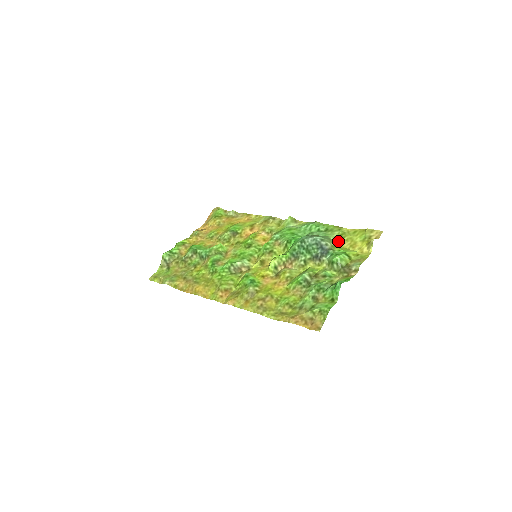
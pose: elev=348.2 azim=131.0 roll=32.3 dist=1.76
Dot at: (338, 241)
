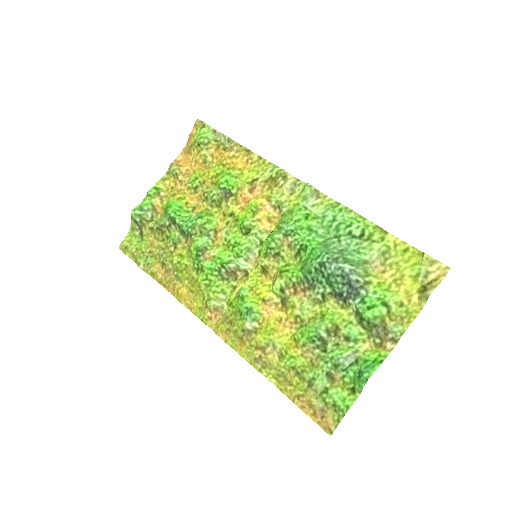
Dot at: (377, 264)
